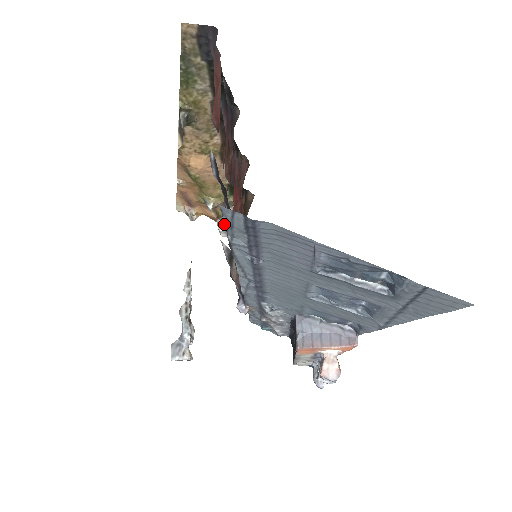
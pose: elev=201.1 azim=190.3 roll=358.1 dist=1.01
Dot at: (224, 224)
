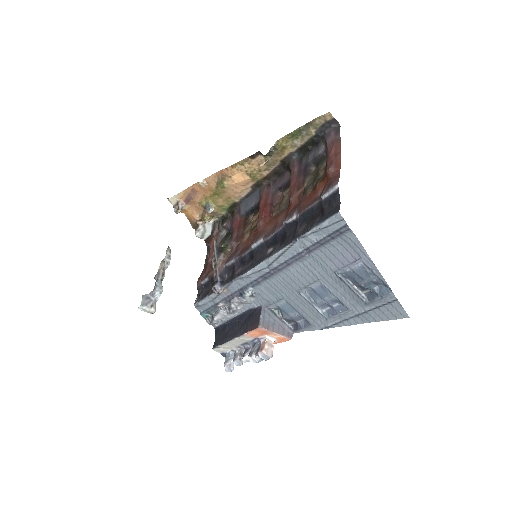
Dot at: (315, 224)
